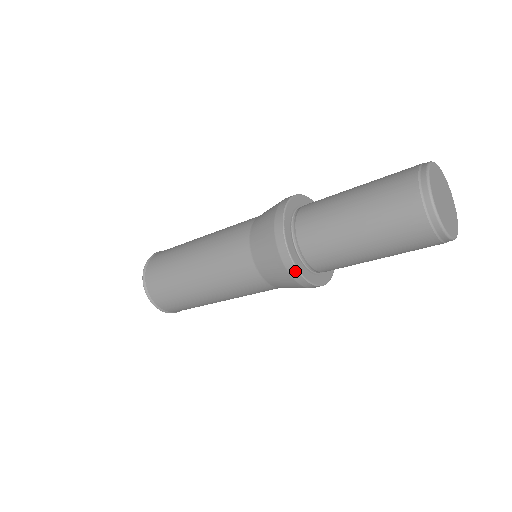
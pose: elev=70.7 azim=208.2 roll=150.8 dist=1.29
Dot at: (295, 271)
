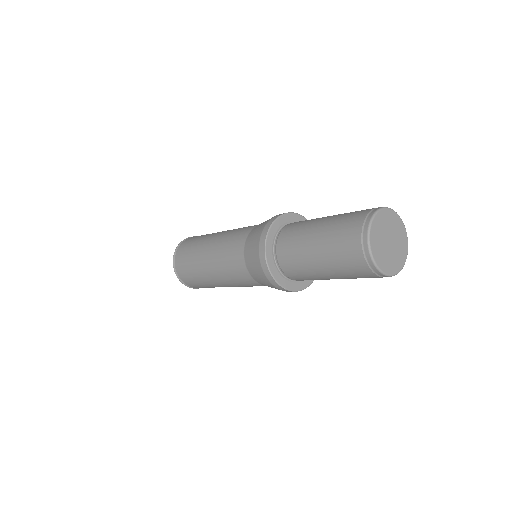
Dot at: (265, 234)
